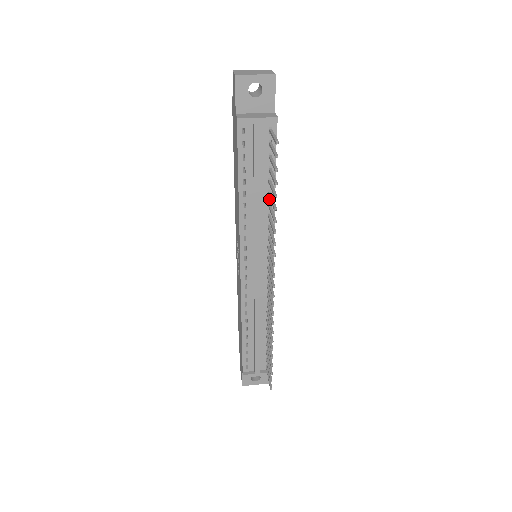
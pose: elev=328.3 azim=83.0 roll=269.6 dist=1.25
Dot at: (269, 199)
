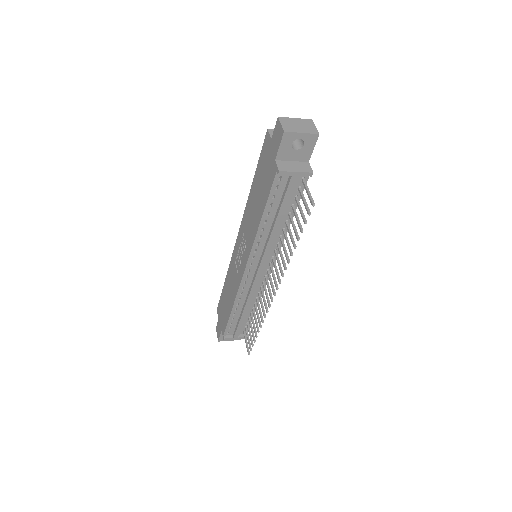
Dot at: (284, 226)
